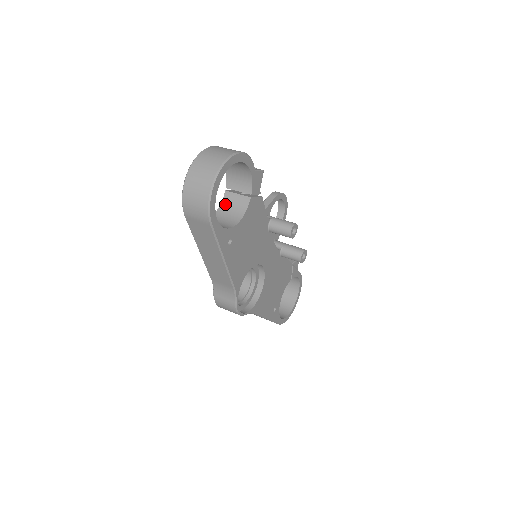
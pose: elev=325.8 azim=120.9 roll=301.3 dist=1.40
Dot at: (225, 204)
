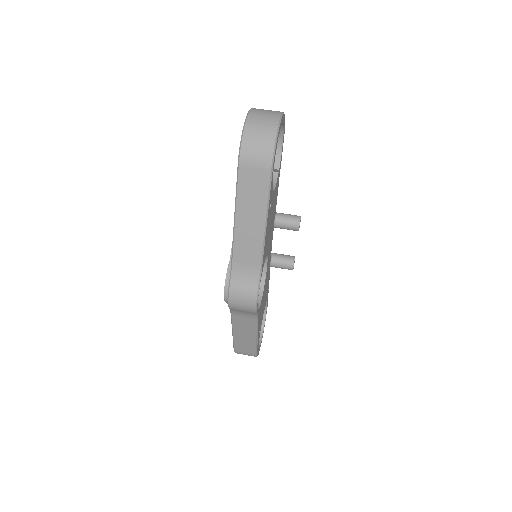
Dot at: occluded
